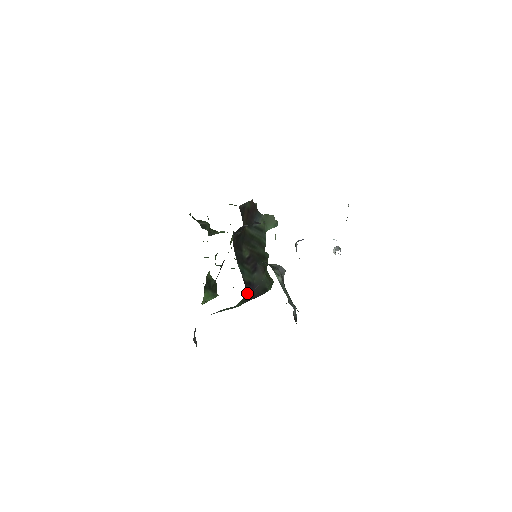
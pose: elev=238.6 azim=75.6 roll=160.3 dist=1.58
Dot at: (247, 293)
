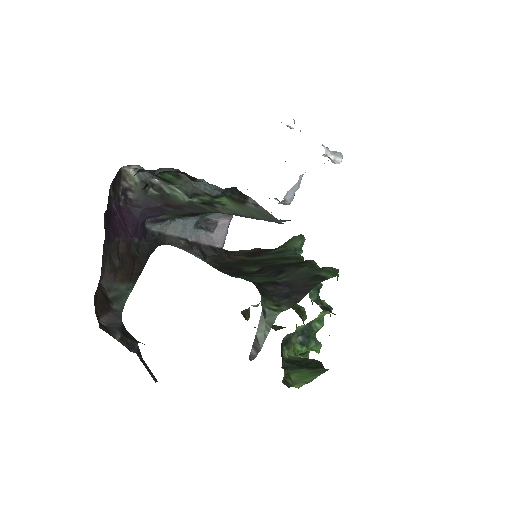
Dot at: (280, 294)
